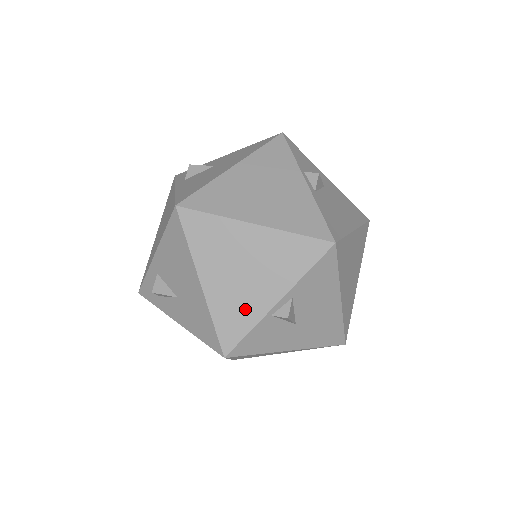
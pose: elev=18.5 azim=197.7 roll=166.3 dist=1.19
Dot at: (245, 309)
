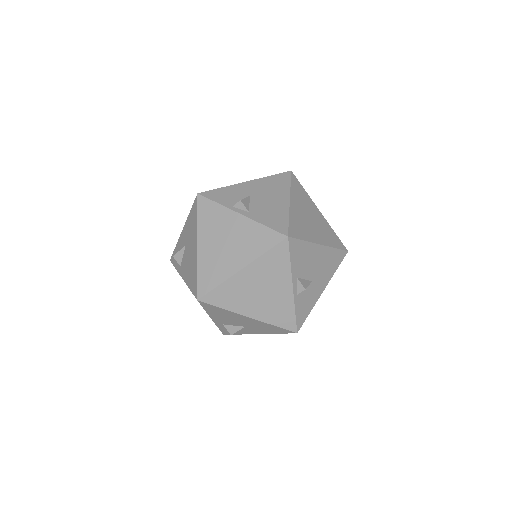
Dot at: (282, 306)
